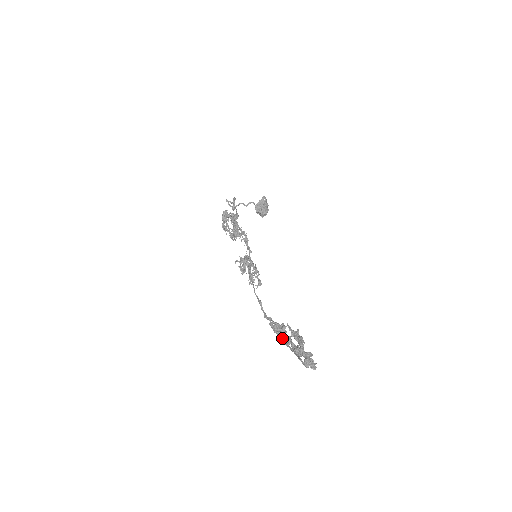
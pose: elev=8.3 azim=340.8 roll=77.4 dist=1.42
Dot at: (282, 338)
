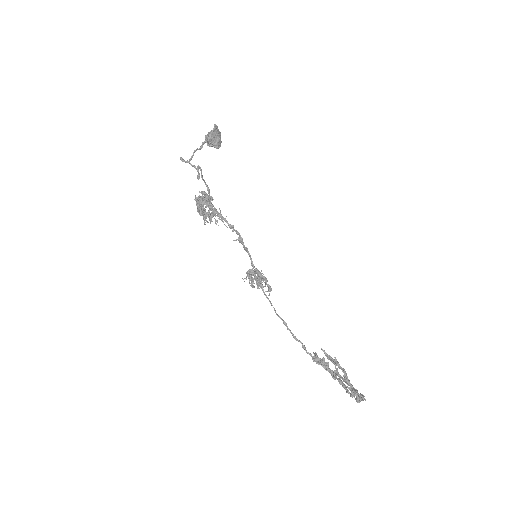
Dot at: occluded
